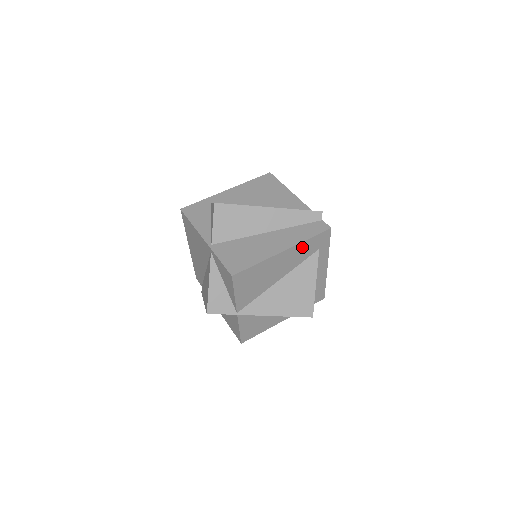
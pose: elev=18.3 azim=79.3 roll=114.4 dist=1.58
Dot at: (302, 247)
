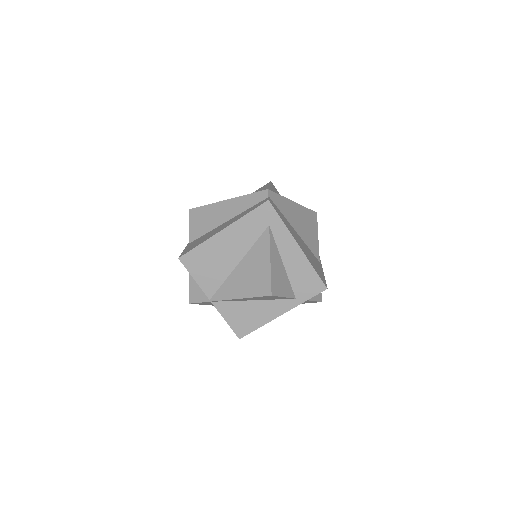
Dot at: (244, 224)
